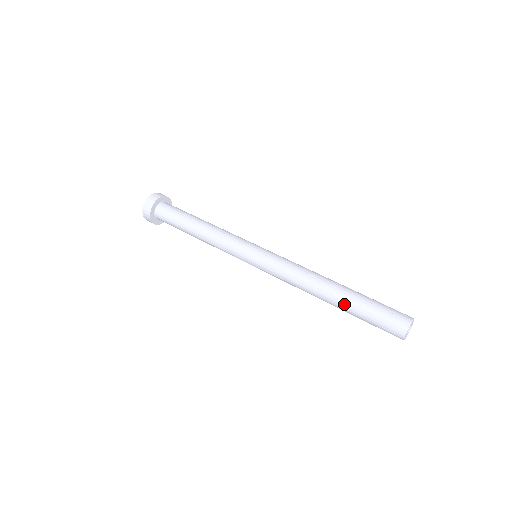
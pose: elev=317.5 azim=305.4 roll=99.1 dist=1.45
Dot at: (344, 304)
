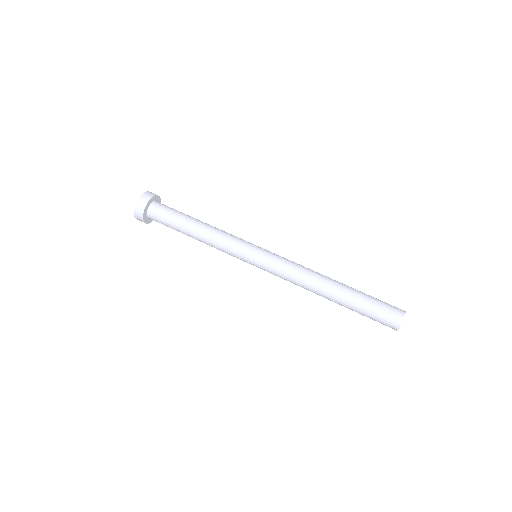
Dot at: occluded
